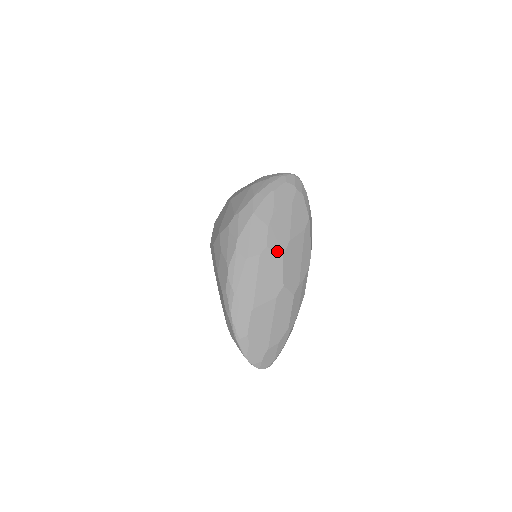
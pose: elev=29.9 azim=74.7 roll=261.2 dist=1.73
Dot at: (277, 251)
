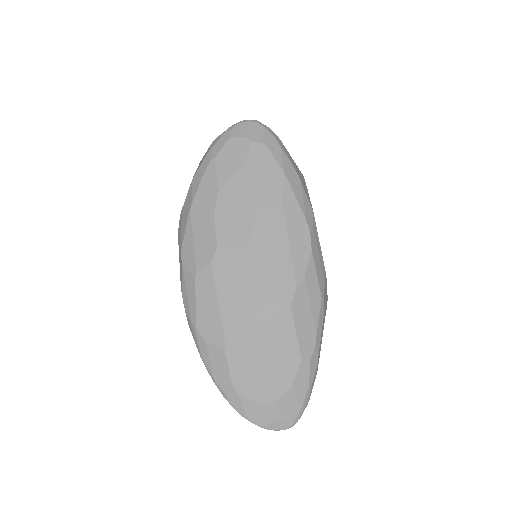
Dot at: (236, 248)
